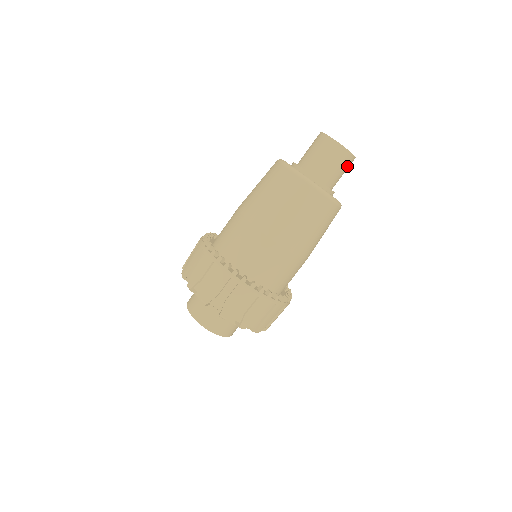
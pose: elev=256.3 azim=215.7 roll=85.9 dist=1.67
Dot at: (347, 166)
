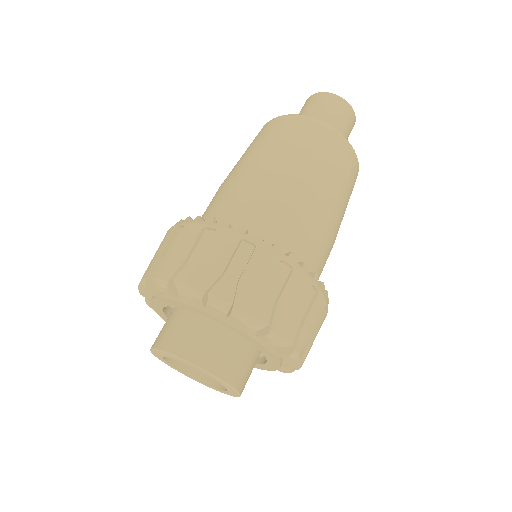
Dot at: (347, 119)
